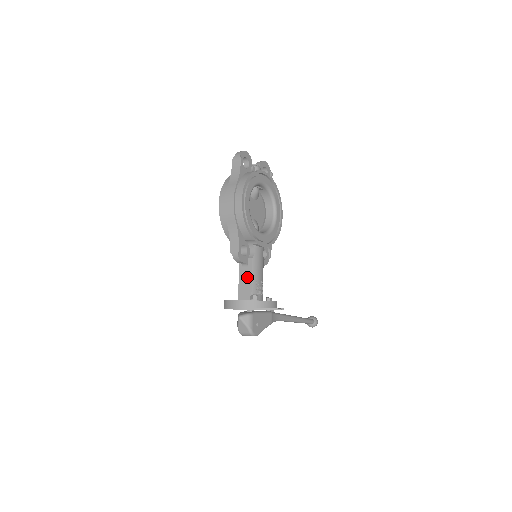
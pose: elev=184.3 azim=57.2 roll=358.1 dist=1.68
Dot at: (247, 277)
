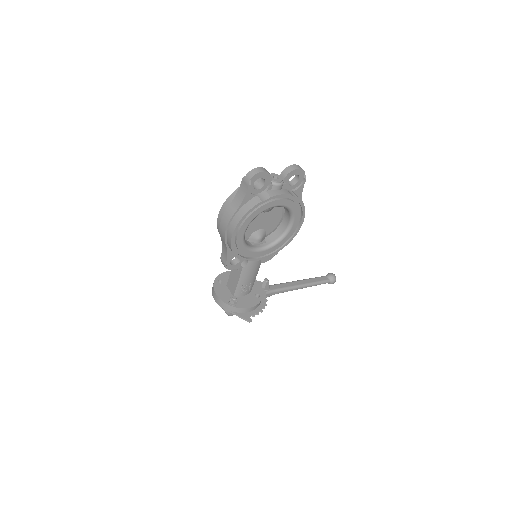
Dot at: (236, 277)
